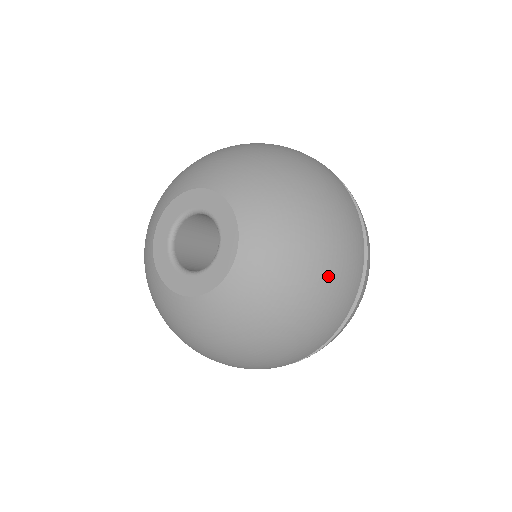
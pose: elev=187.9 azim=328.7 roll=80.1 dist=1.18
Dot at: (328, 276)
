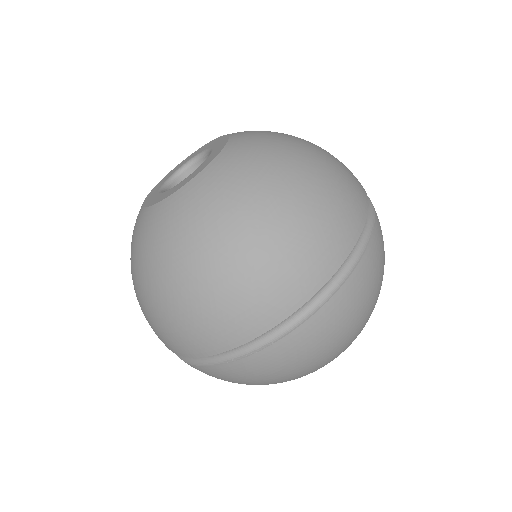
Dot at: occluded
